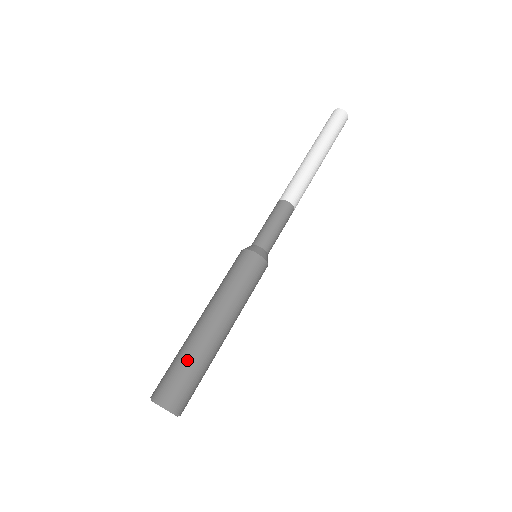
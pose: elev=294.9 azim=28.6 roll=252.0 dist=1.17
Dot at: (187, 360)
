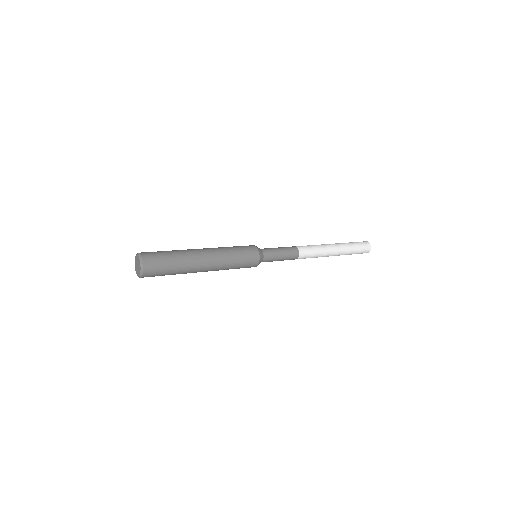
Dot at: occluded
